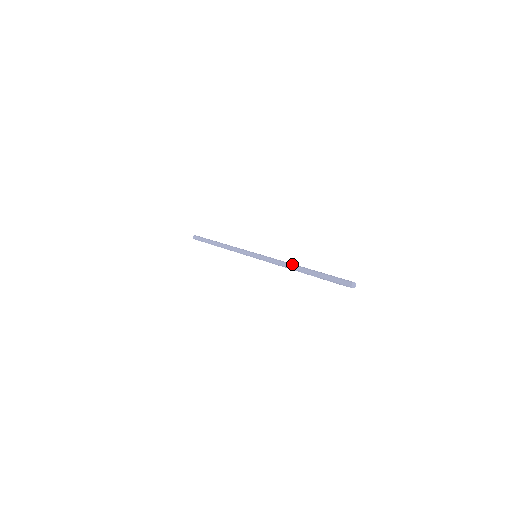
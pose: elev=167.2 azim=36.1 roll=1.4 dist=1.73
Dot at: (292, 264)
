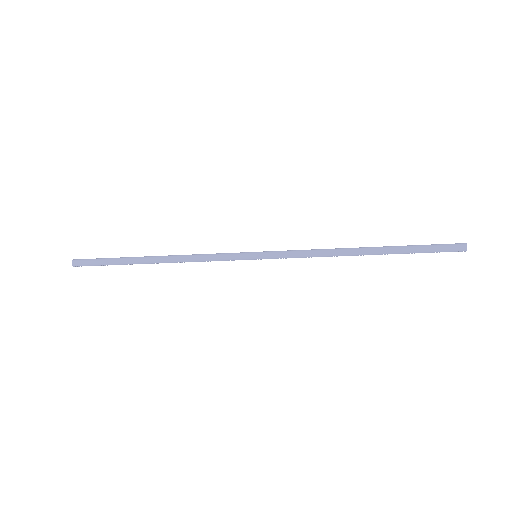
Dot at: (344, 249)
